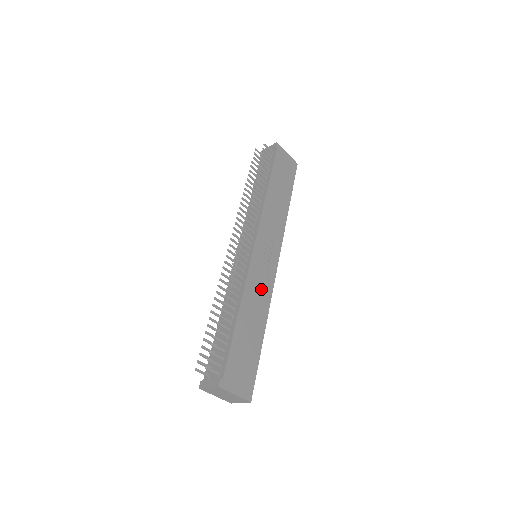
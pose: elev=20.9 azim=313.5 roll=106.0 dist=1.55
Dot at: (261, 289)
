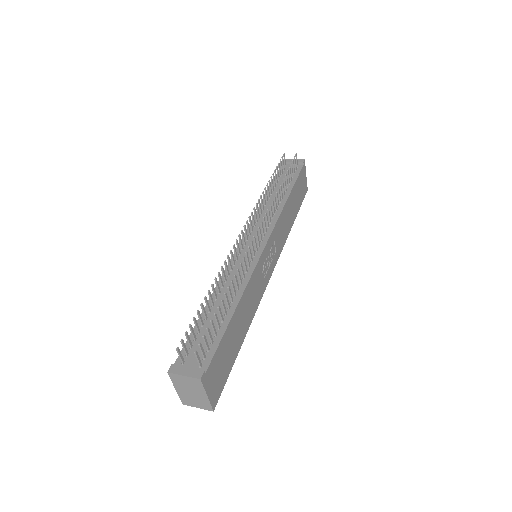
Dot at: (256, 292)
